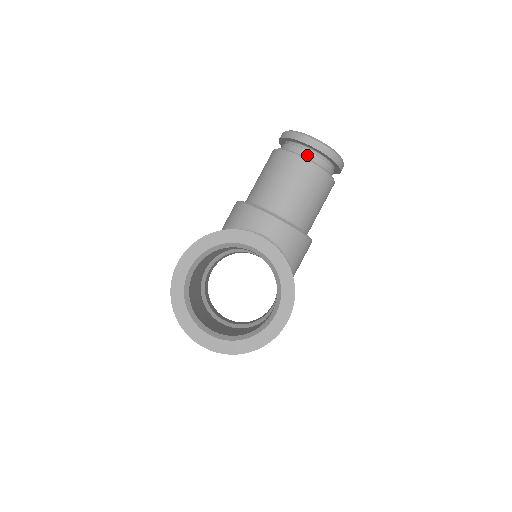
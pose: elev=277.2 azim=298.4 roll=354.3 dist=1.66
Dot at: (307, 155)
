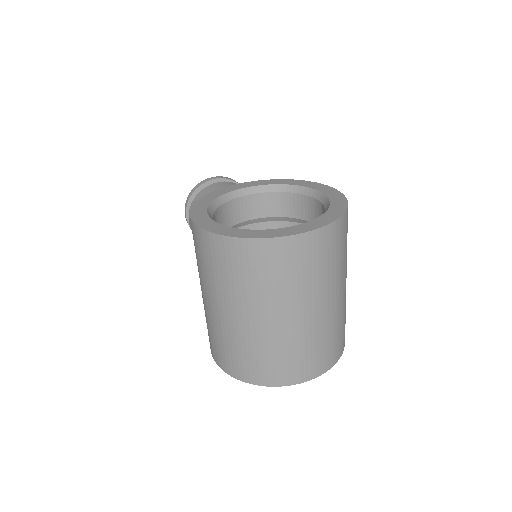
Dot at: occluded
